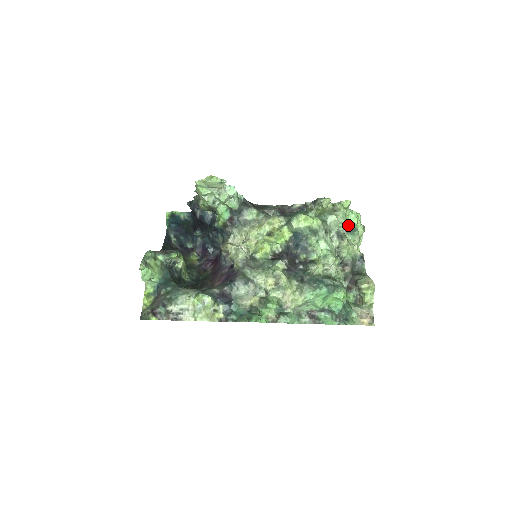
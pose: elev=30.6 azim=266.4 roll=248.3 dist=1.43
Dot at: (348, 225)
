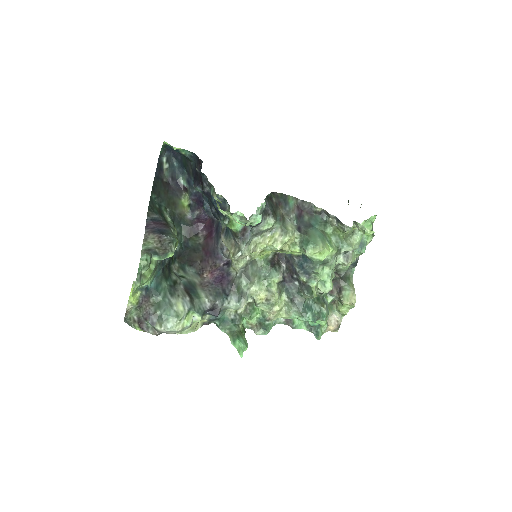
Dot at: occluded
